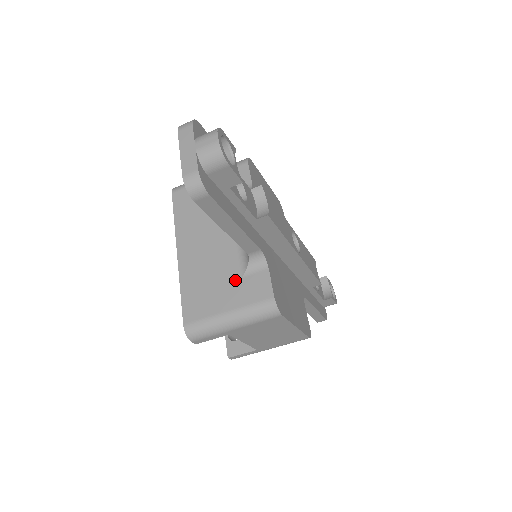
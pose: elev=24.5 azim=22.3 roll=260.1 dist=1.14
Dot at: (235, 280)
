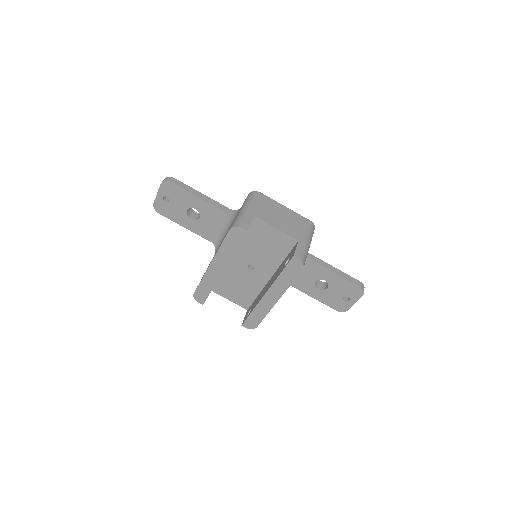
Dot at: occluded
